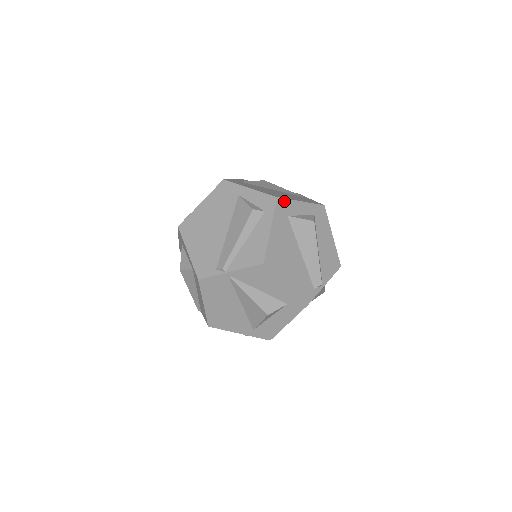
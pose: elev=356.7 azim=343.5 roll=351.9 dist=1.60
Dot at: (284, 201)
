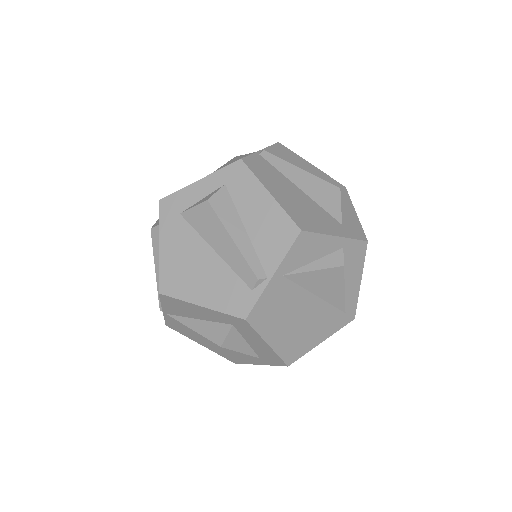
Dot at: (171, 198)
